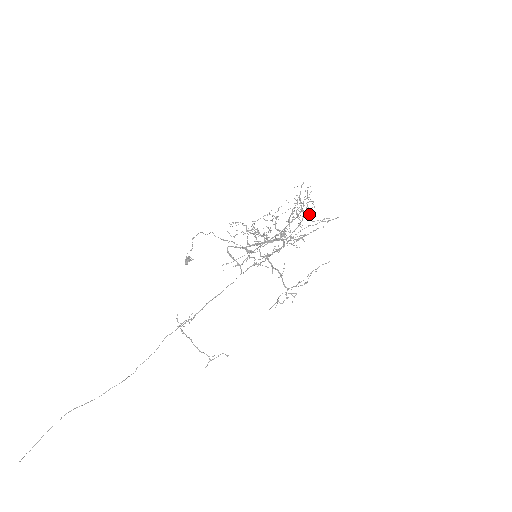
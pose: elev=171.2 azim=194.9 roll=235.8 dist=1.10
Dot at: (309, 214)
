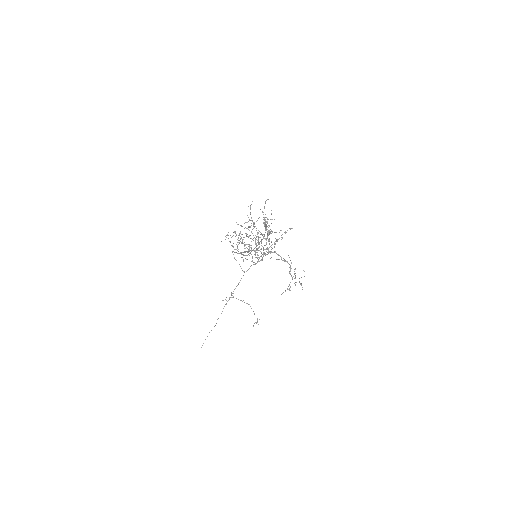
Dot at: occluded
